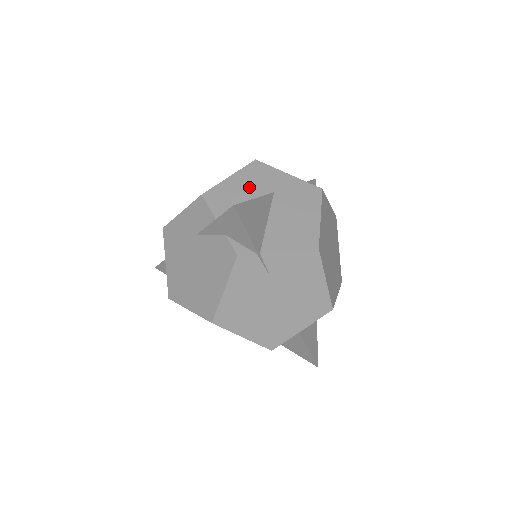
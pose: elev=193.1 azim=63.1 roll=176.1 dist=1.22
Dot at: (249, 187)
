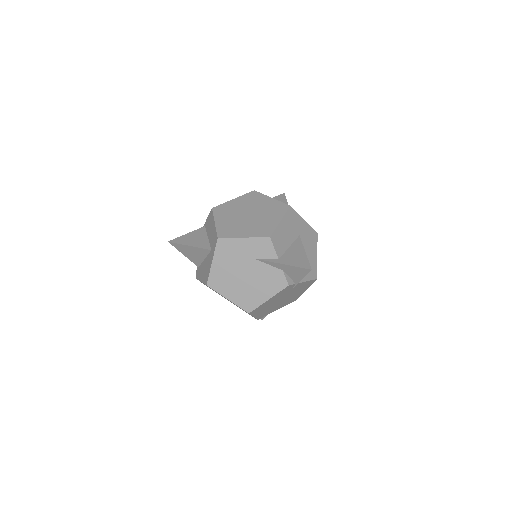
Dot at: (289, 231)
